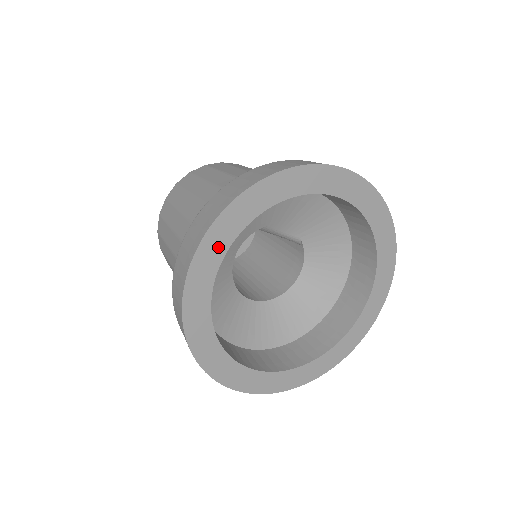
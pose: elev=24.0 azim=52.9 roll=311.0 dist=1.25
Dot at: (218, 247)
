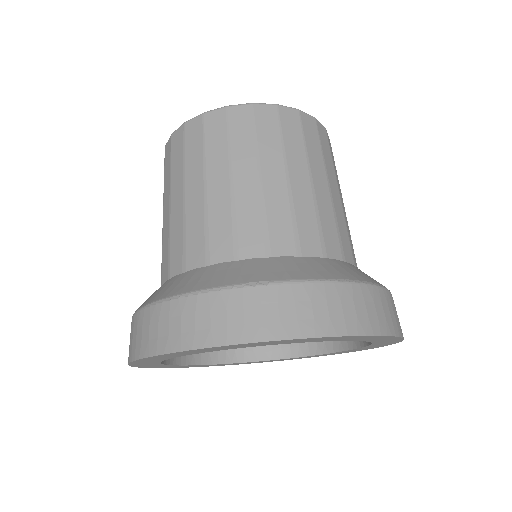
Dot at: (158, 359)
